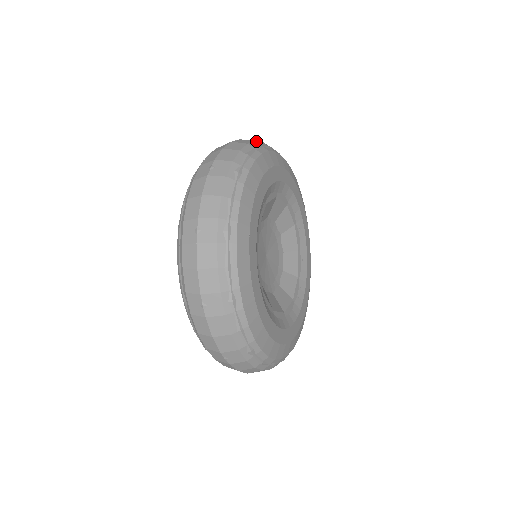
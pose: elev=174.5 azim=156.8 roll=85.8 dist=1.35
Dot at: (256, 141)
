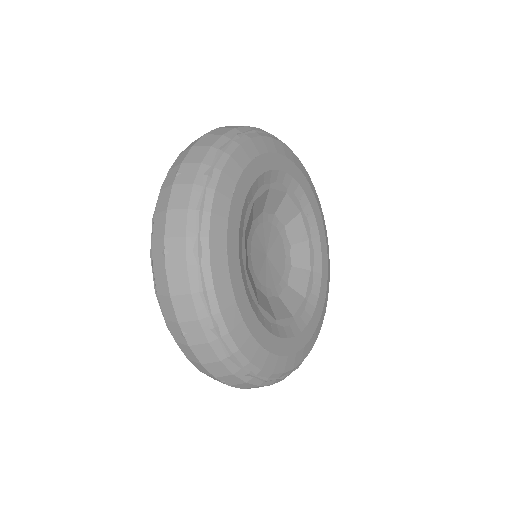
Dot at: (236, 128)
